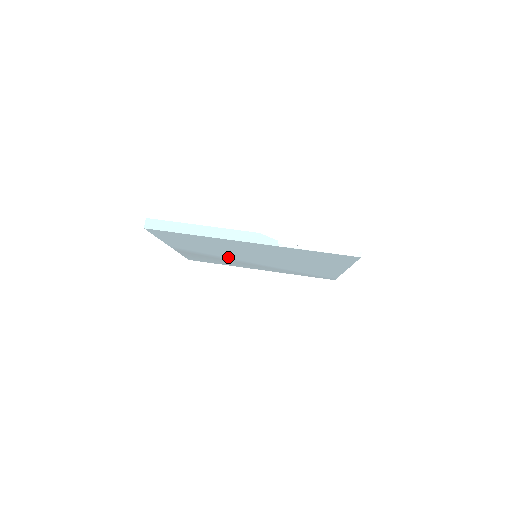
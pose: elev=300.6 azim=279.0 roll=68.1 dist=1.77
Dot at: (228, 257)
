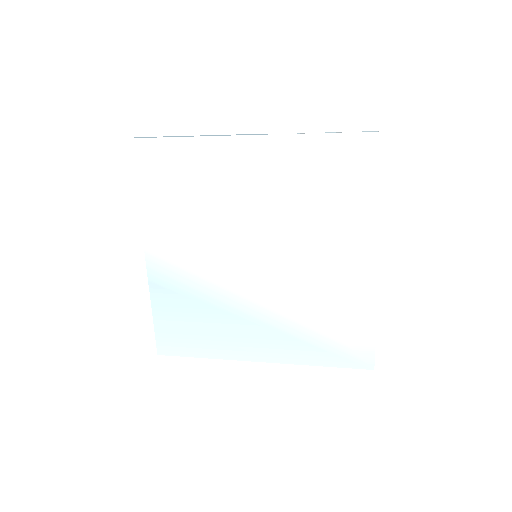
Dot at: (217, 279)
